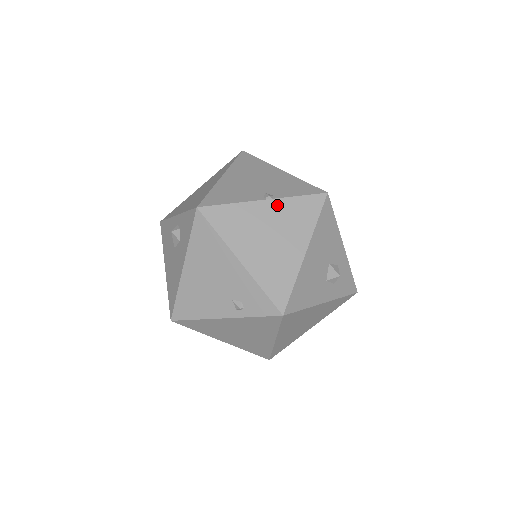
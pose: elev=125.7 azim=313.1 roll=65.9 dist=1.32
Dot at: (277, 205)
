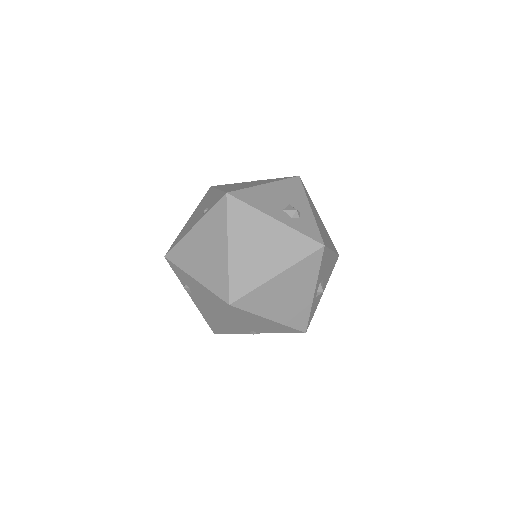
Dot at: occluded
